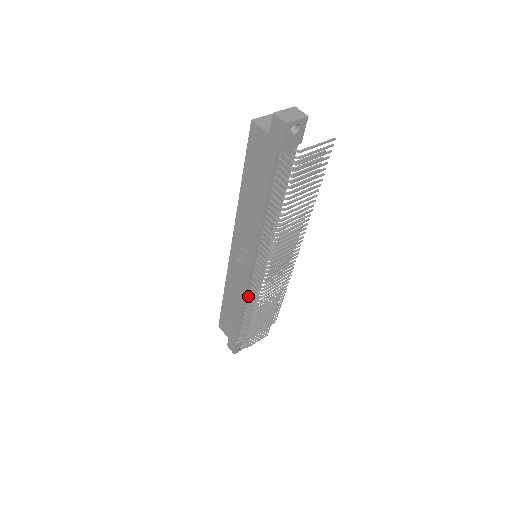
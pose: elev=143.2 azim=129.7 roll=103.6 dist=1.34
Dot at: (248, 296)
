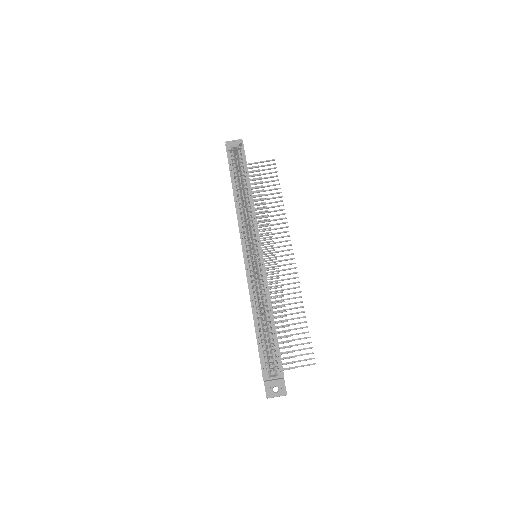
Dot at: occluded
